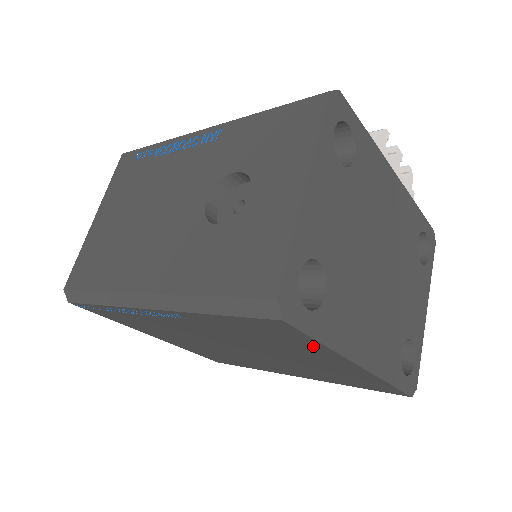
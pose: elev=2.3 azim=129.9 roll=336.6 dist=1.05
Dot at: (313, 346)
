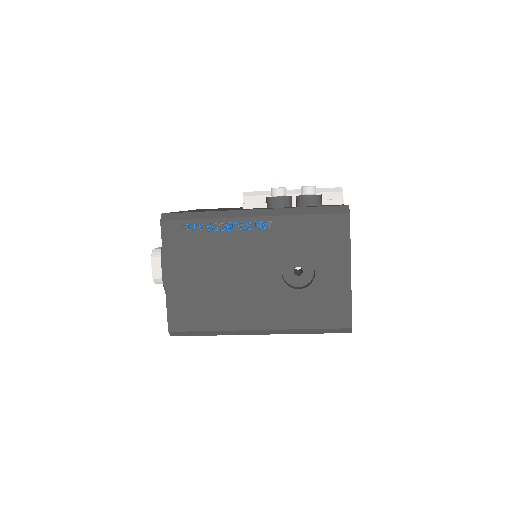
Dot at: occluded
